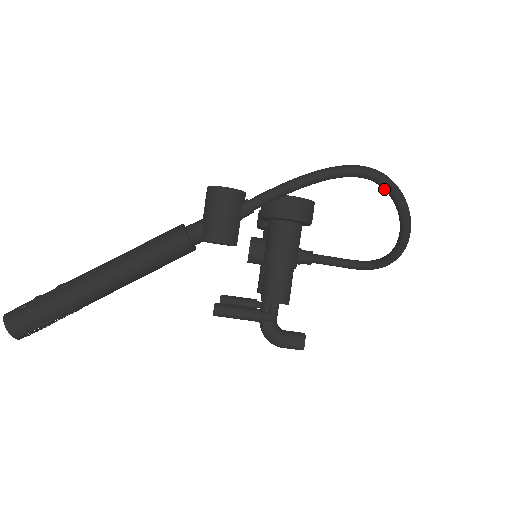
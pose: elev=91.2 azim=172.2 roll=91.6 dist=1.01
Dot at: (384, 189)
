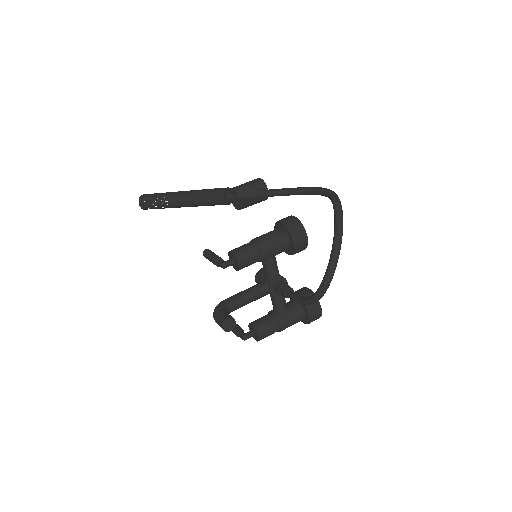
Dot at: (332, 203)
